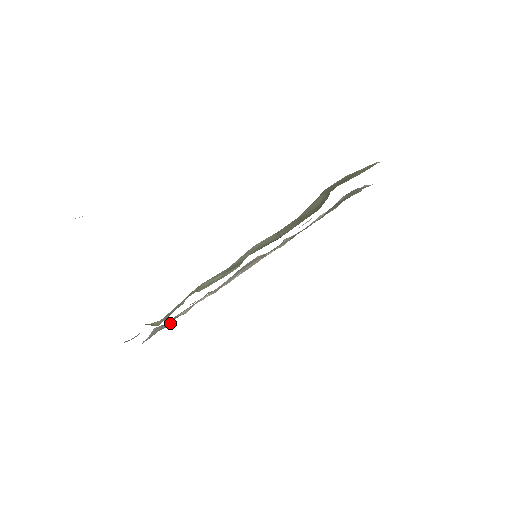
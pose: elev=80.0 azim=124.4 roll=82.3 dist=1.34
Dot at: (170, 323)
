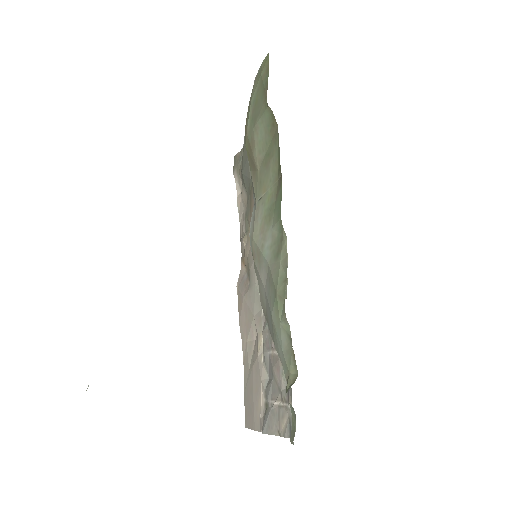
Dot at: (286, 382)
